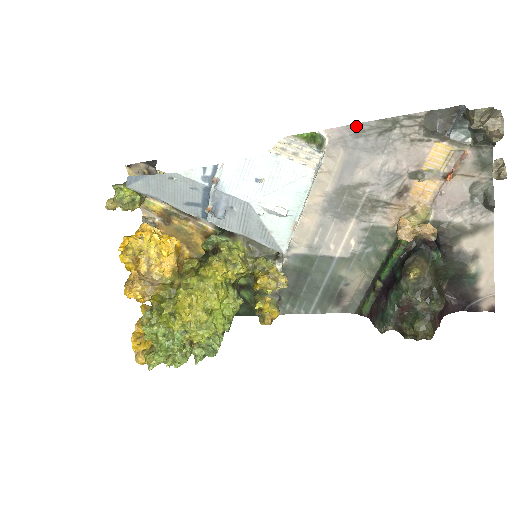
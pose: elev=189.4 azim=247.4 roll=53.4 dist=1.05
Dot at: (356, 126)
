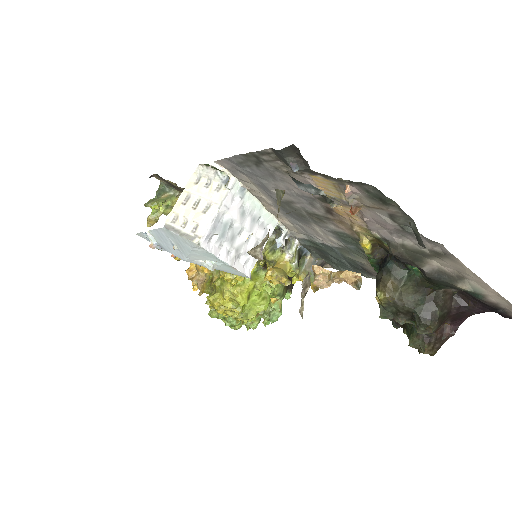
Dot at: (232, 159)
